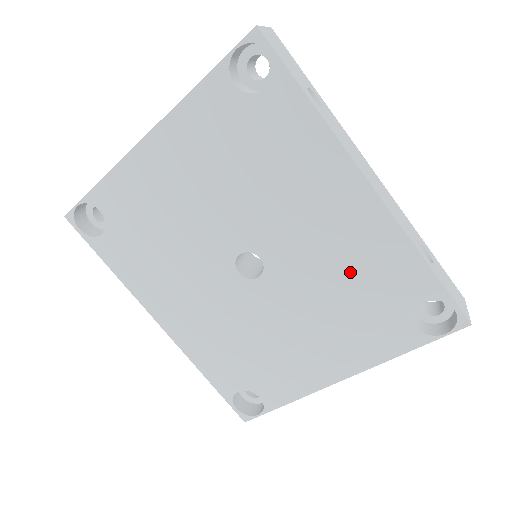
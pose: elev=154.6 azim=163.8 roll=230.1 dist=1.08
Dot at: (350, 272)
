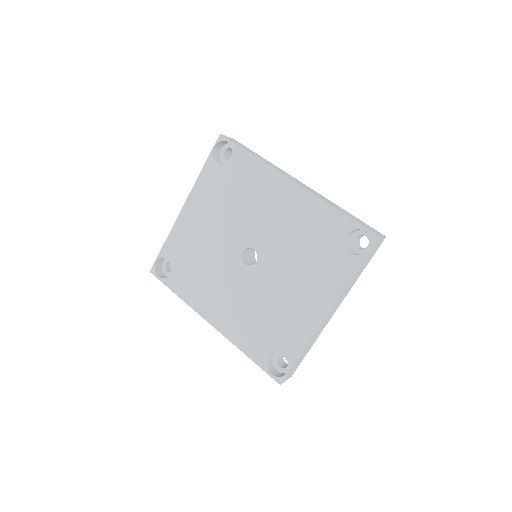
Dot at: (302, 235)
